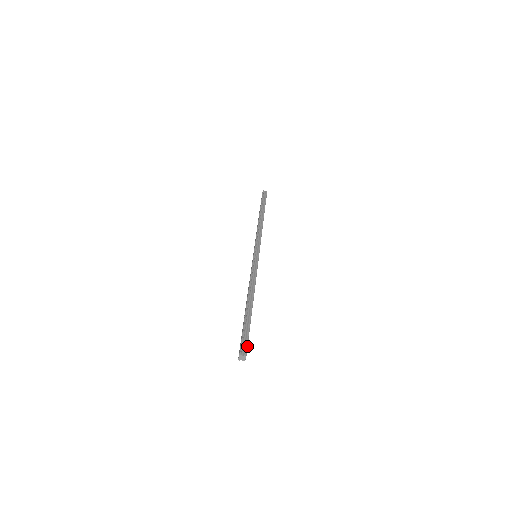
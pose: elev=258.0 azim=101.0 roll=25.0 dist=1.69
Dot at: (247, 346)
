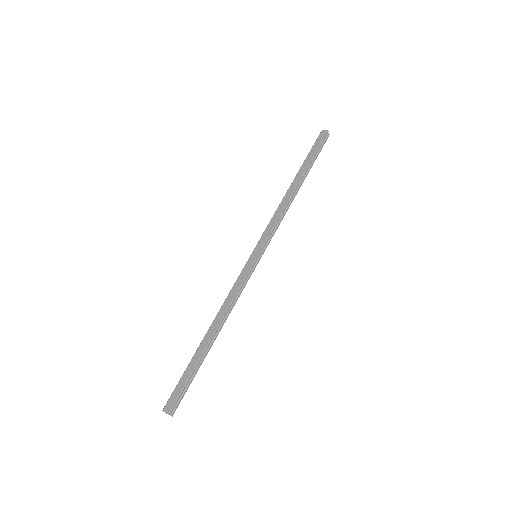
Dot at: occluded
